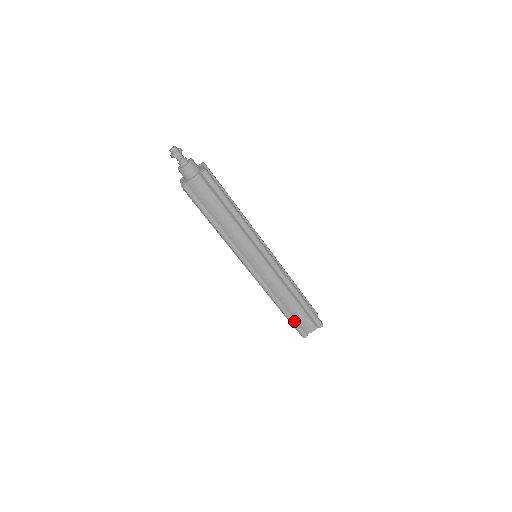
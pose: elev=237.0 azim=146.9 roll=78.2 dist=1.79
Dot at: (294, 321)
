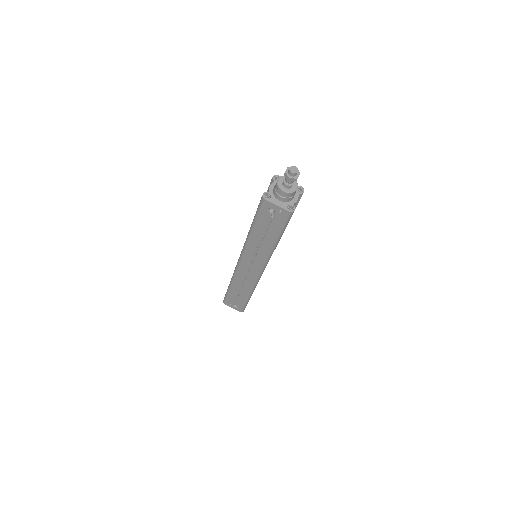
Dot at: occluded
